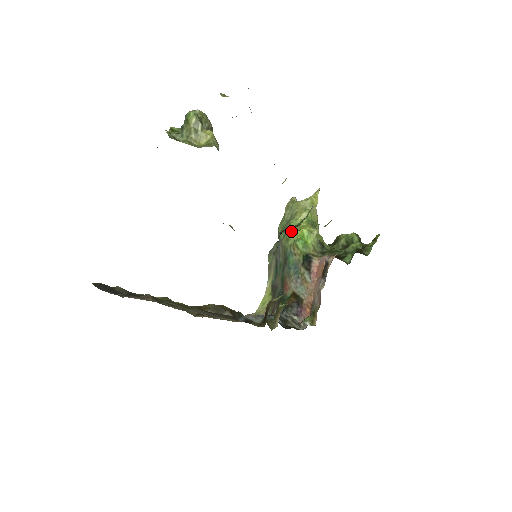
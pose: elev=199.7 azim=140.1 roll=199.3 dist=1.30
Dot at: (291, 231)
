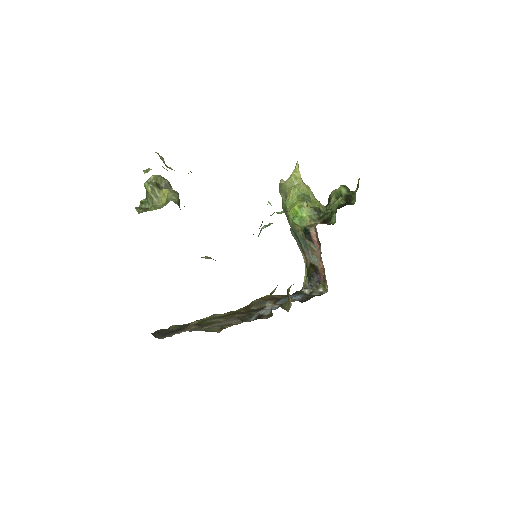
Dot at: (288, 212)
